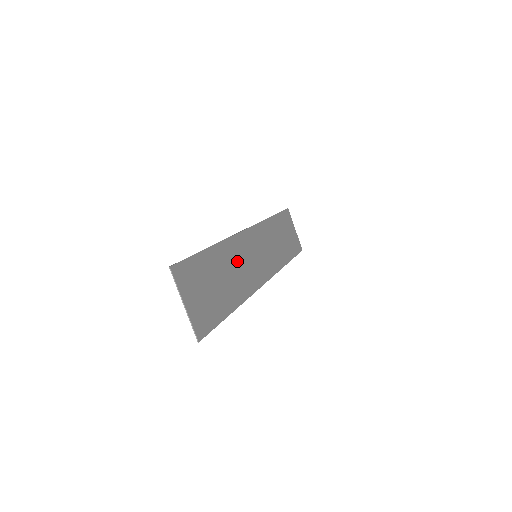
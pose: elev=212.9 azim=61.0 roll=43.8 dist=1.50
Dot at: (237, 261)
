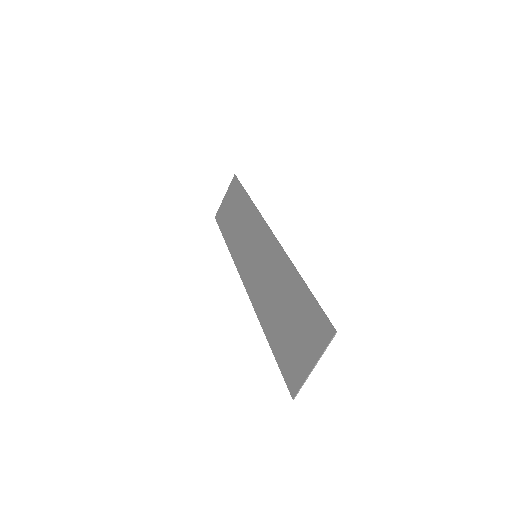
Dot at: (273, 276)
